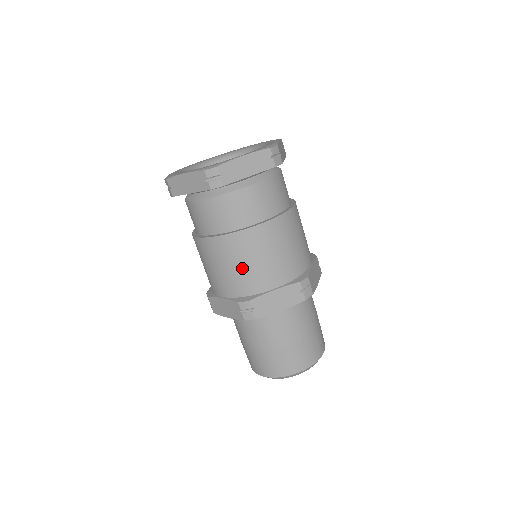
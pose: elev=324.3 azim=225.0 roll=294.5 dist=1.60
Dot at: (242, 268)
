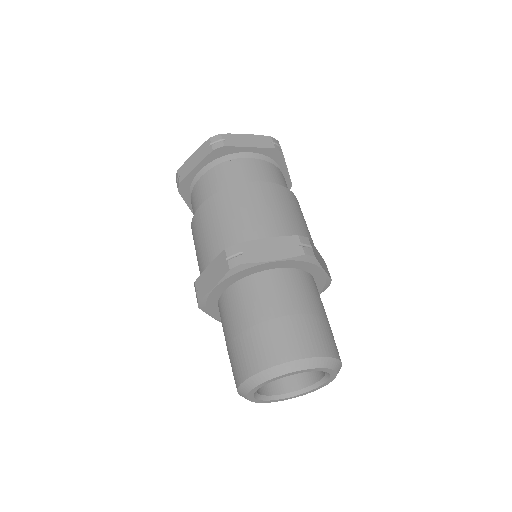
Dot at: (234, 218)
